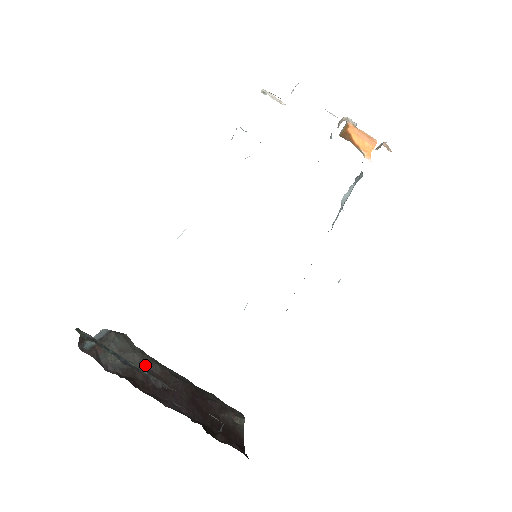
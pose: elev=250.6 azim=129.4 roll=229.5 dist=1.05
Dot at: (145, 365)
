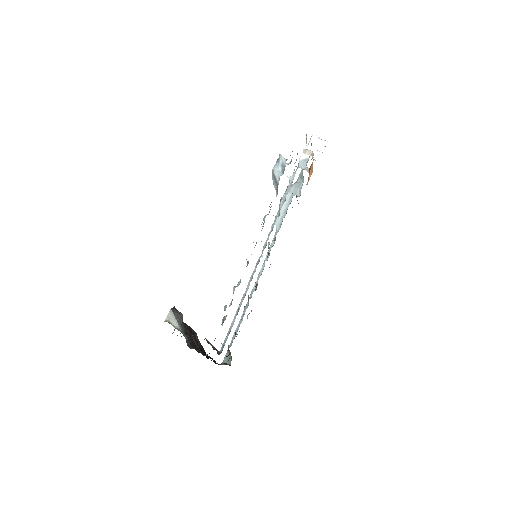
Dot at: occluded
